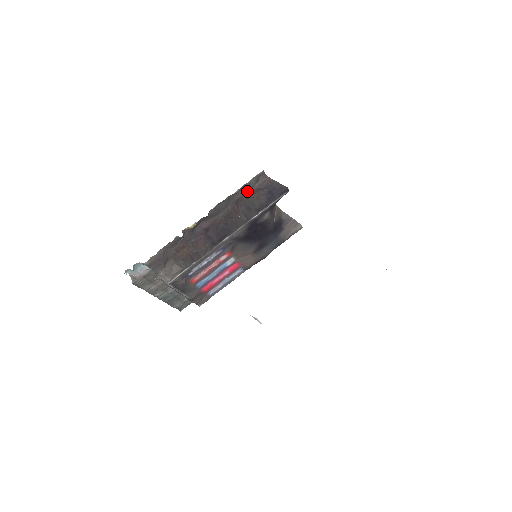
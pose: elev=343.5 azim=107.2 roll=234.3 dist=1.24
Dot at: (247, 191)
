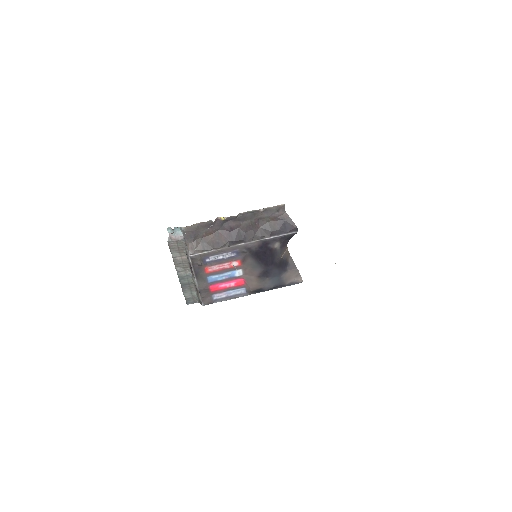
Dot at: (269, 215)
